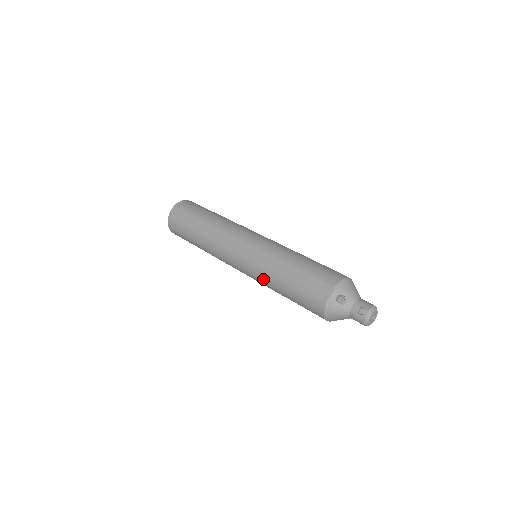
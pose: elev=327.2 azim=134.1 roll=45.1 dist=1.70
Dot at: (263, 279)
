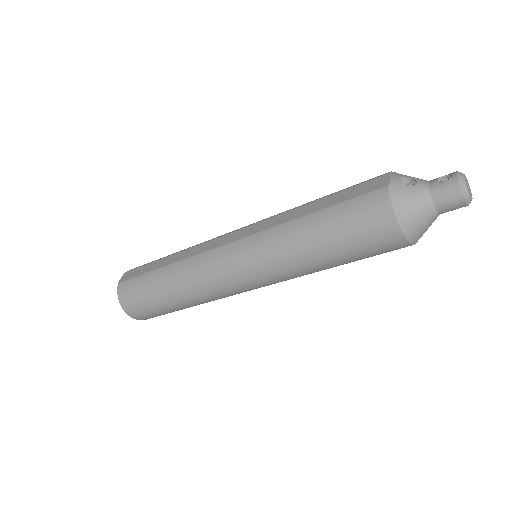
Dot at: (277, 246)
